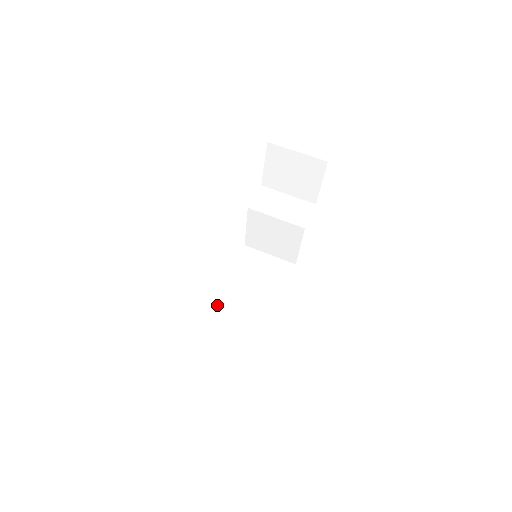
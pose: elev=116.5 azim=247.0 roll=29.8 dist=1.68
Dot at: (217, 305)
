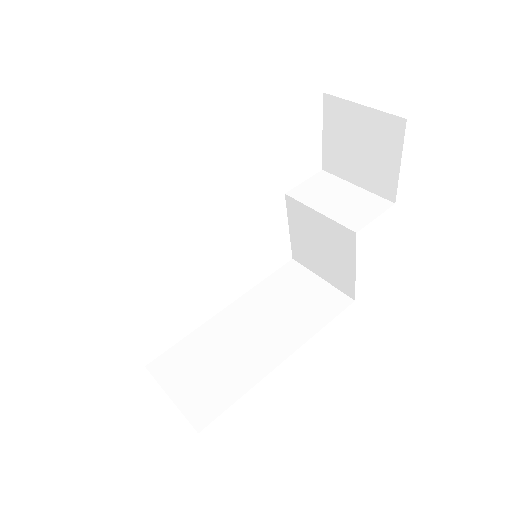
Dot at: (211, 326)
